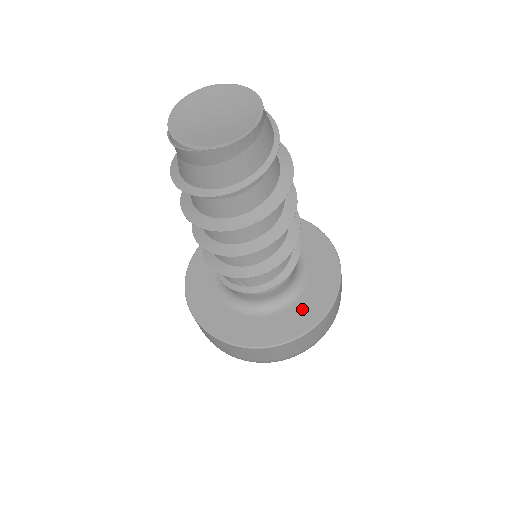
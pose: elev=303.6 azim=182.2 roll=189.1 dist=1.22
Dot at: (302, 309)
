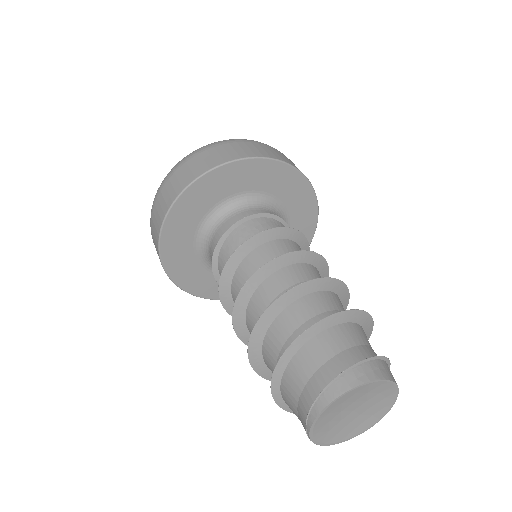
Dot at: occluded
